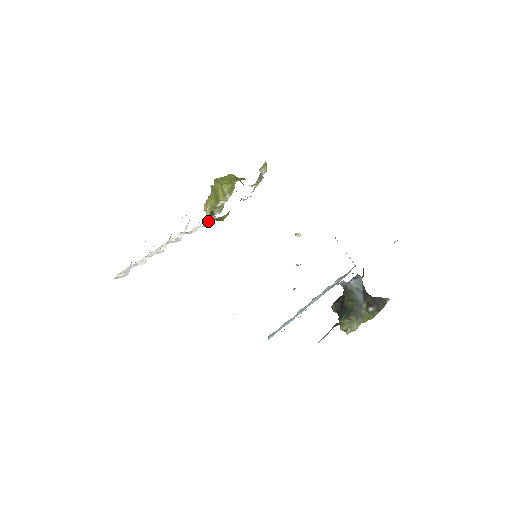
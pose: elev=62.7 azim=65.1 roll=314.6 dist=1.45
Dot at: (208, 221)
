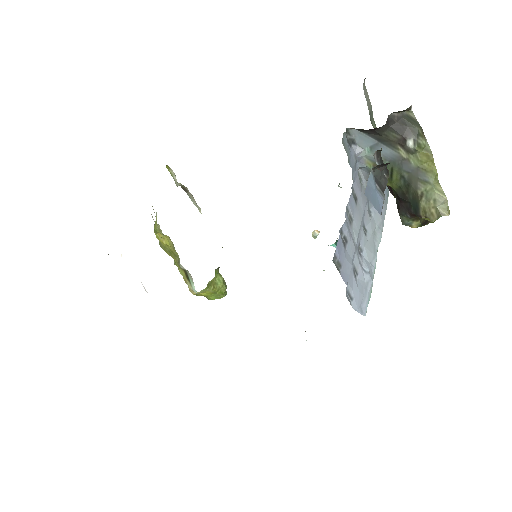
Dot at: (193, 289)
